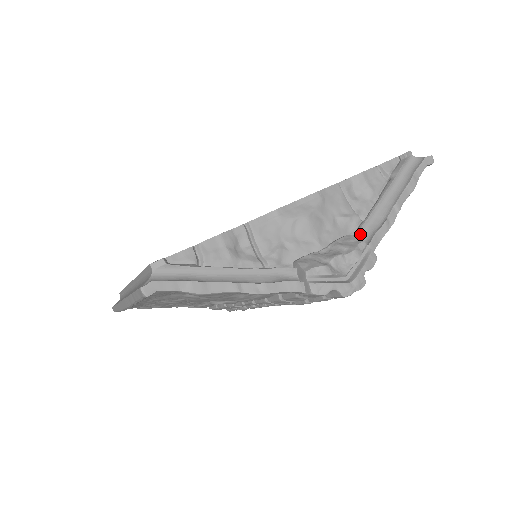
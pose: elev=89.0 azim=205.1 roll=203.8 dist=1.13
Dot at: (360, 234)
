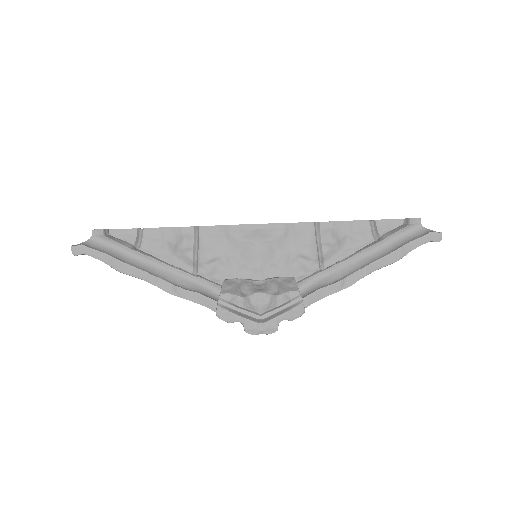
Dot at: (308, 282)
